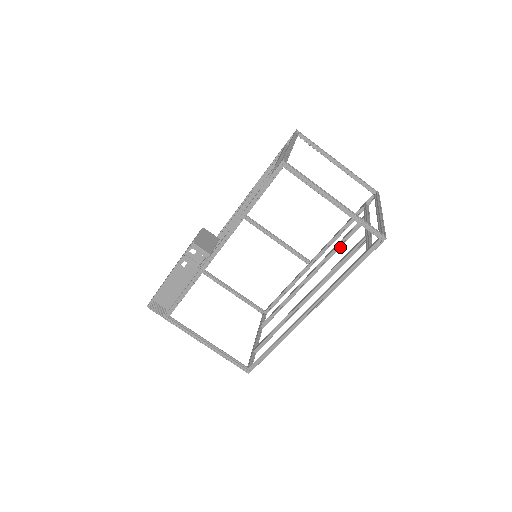
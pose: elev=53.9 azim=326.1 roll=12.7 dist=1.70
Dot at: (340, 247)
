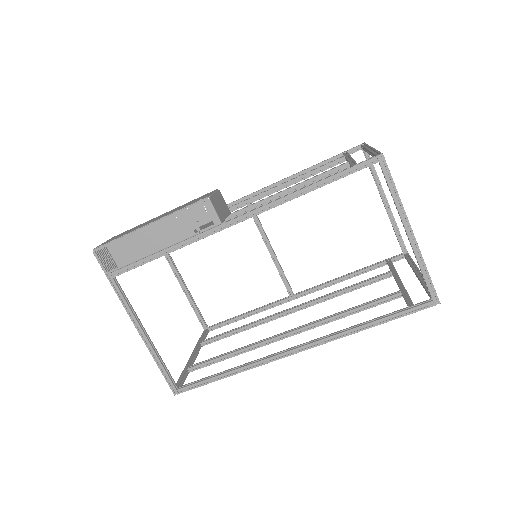
Dot at: (347, 292)
